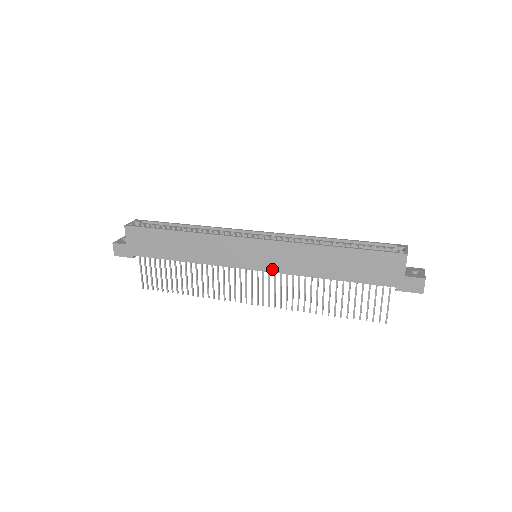
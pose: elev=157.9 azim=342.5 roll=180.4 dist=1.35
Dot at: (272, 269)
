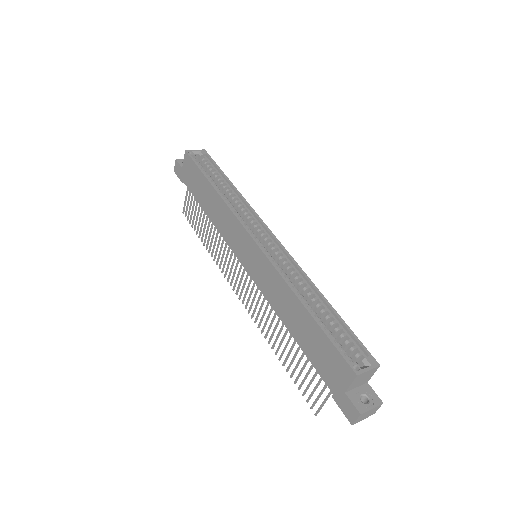
Dot at: (255, 279)
